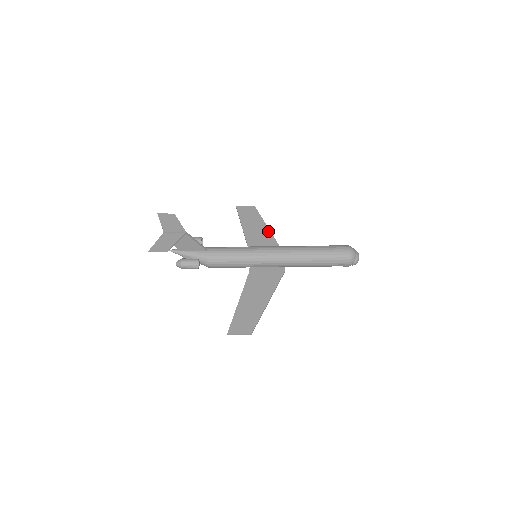
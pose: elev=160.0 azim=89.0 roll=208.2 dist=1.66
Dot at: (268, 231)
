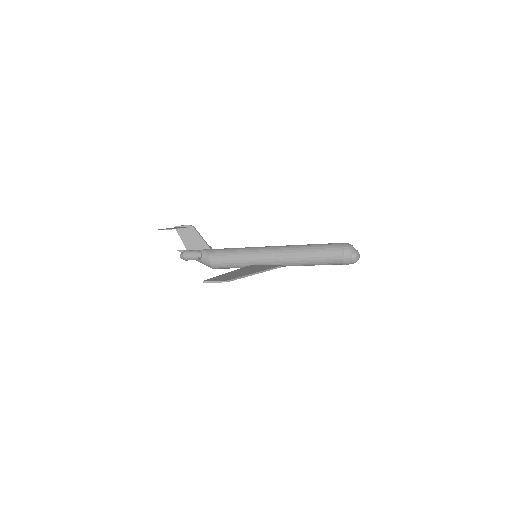
Dot at: occluded
